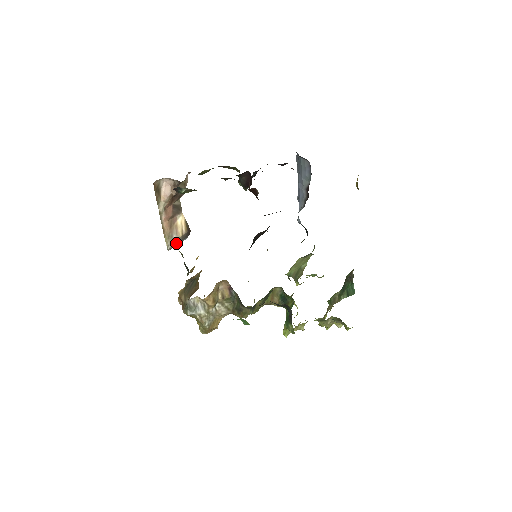
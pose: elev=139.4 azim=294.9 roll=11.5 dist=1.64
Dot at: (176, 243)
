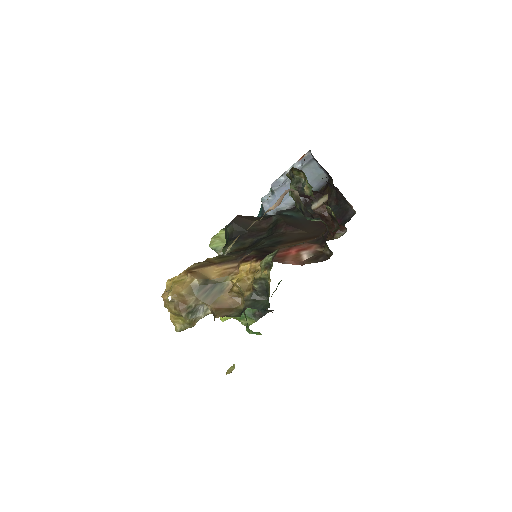
Dot at: occluded
